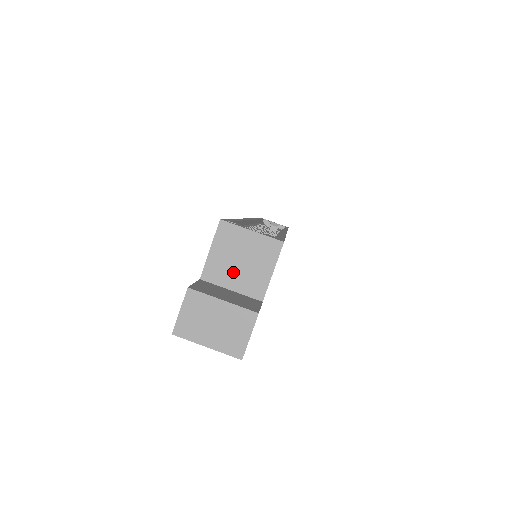
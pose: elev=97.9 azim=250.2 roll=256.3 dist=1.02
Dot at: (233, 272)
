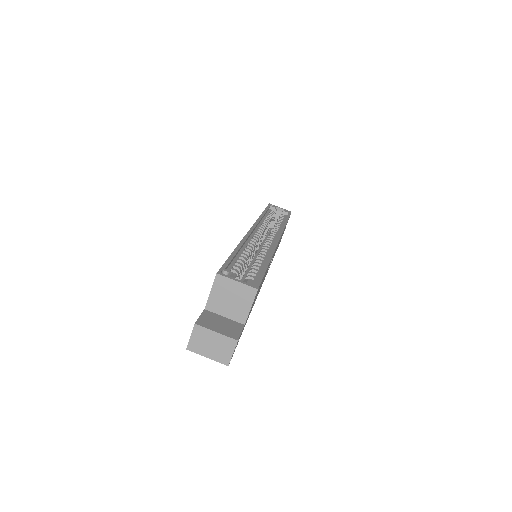
Dot at: (225, 306)
